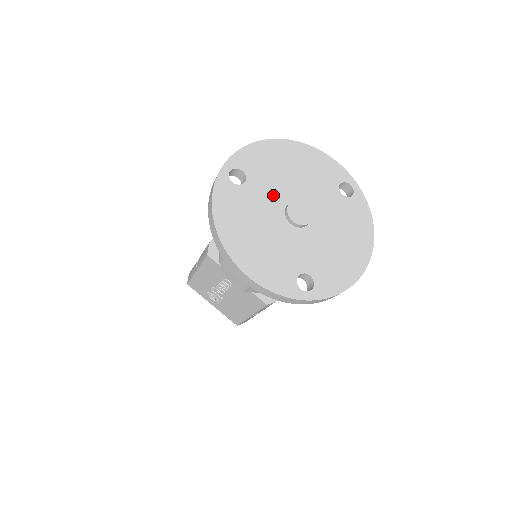
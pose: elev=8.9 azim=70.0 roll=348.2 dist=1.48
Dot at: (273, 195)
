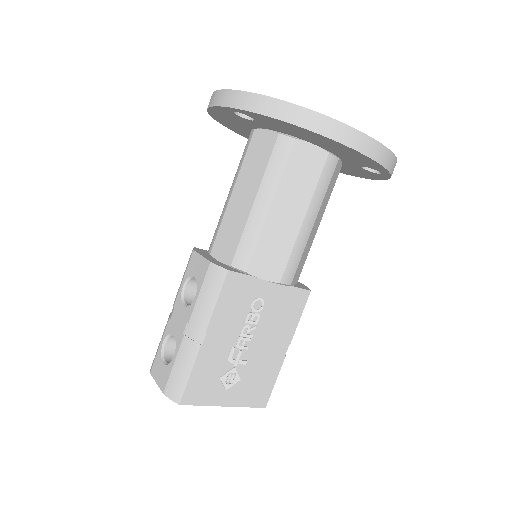
Dot at: occluded
